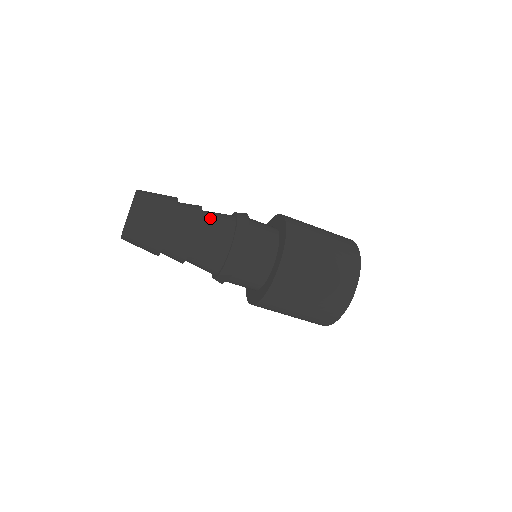
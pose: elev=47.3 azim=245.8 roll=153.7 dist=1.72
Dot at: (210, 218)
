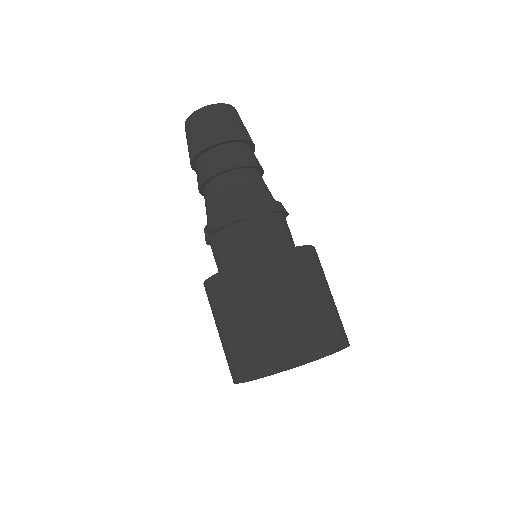
Dot at: (255, 177)
